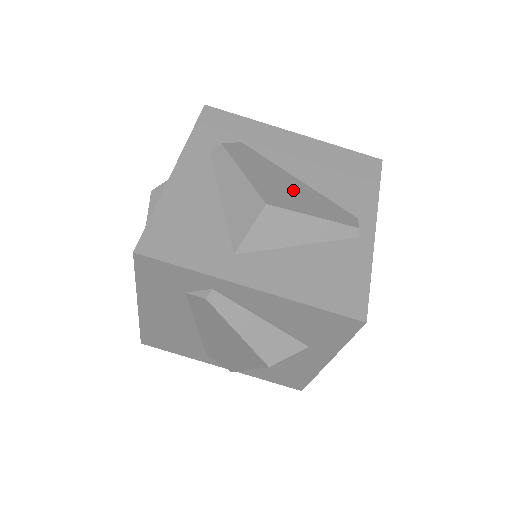
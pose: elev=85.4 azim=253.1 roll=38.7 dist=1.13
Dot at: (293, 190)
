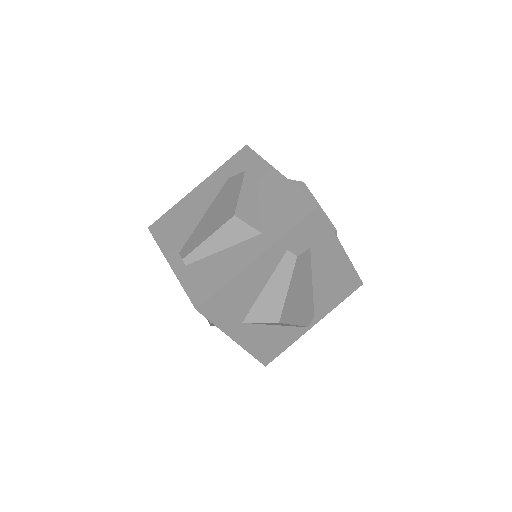
Dot at: (302, 300)
